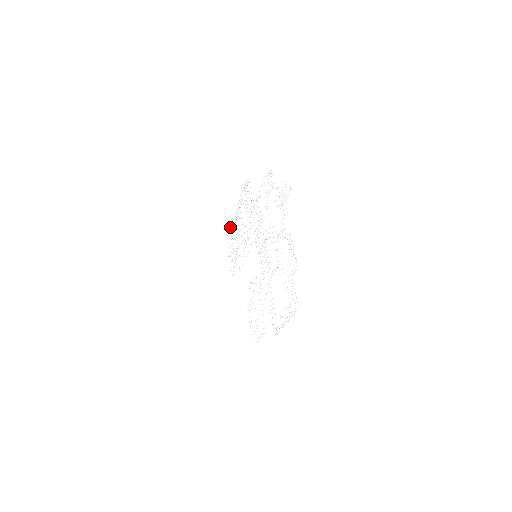
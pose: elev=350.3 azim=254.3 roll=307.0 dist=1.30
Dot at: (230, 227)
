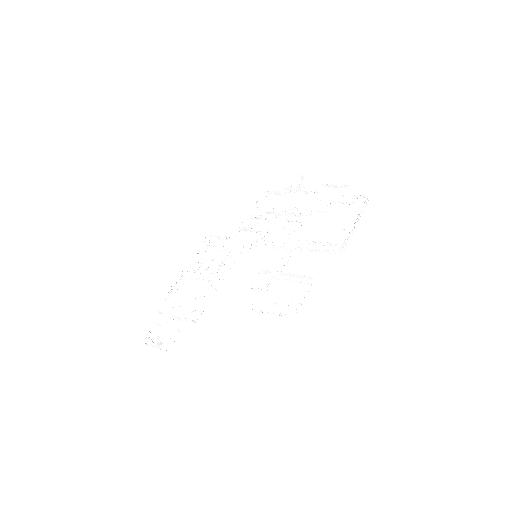
Dot at: (167, 296)
